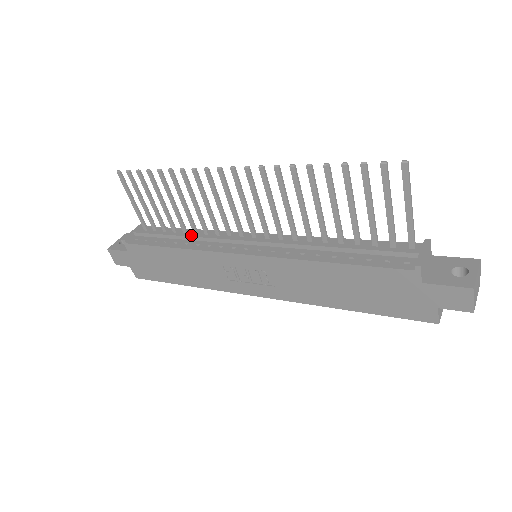
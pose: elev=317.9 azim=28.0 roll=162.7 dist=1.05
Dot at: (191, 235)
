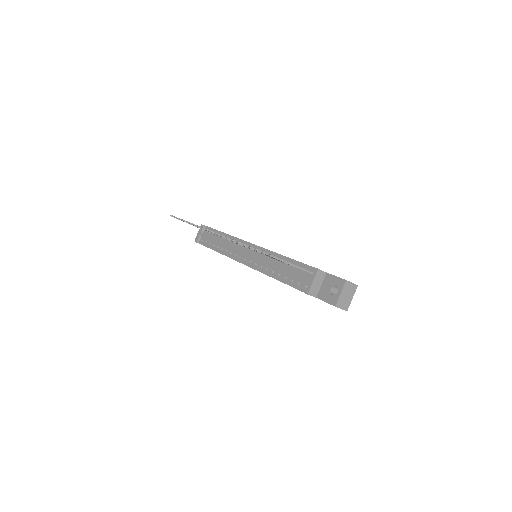
Dot at: (222, 243)
